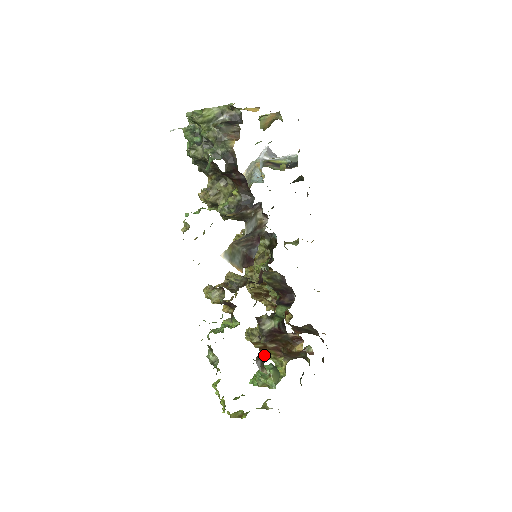
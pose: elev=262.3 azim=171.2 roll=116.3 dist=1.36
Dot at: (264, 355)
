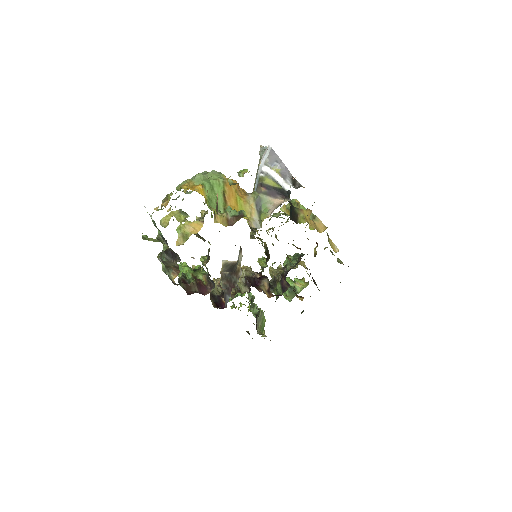
Dot at: occluded
